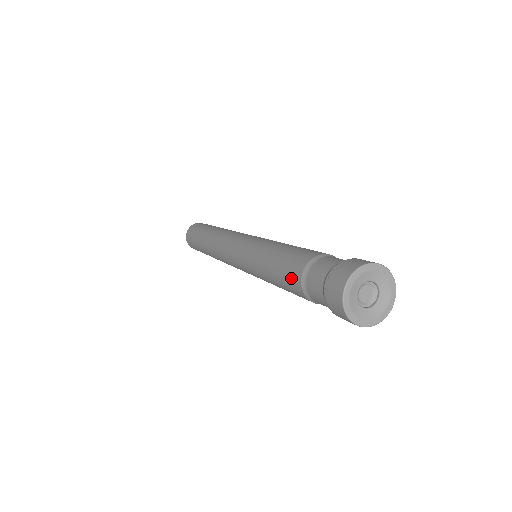
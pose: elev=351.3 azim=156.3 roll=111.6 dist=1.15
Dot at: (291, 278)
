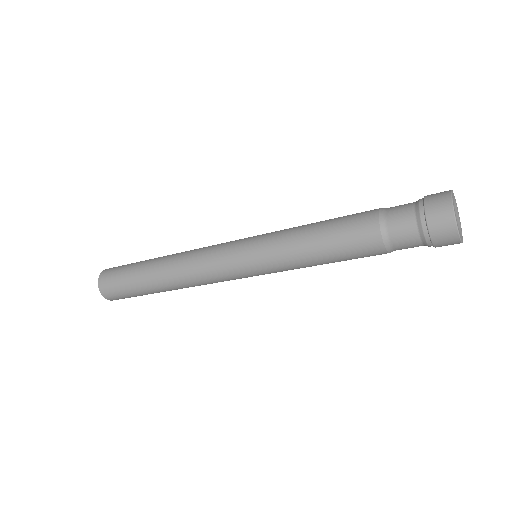
Dot at: (361, 229)
